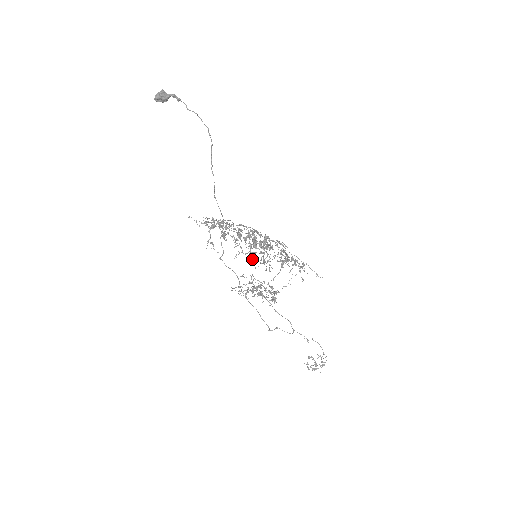
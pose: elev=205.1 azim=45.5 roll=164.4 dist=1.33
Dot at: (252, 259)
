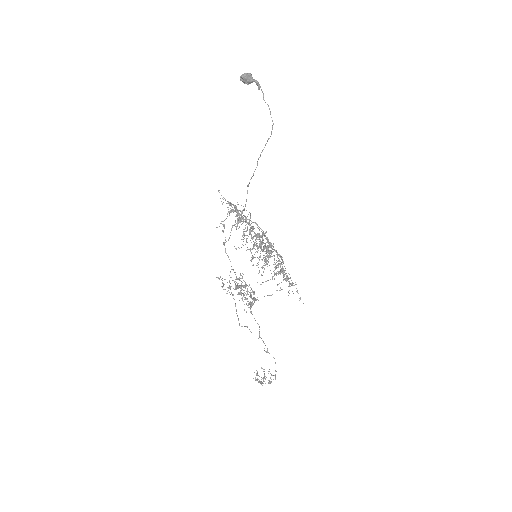
Dot at: (252, 257)
